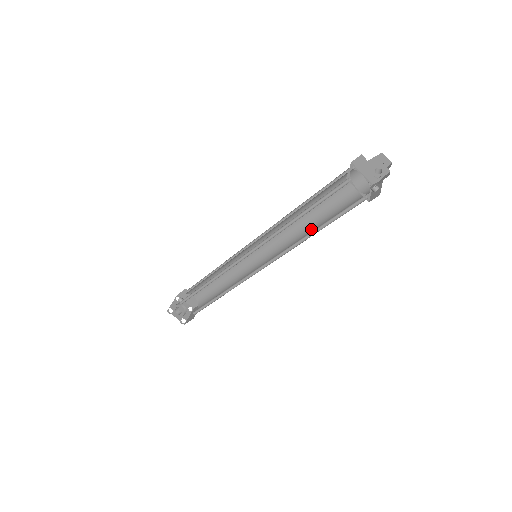
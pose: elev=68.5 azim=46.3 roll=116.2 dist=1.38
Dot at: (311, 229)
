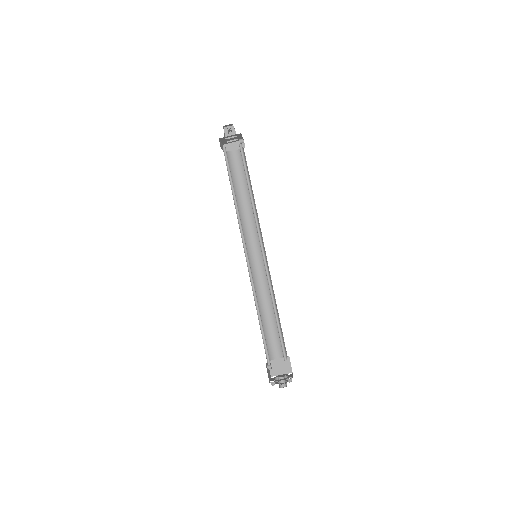
Dot at: occluded
